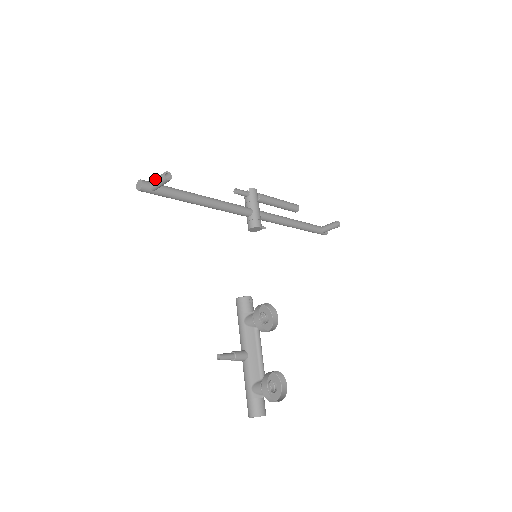
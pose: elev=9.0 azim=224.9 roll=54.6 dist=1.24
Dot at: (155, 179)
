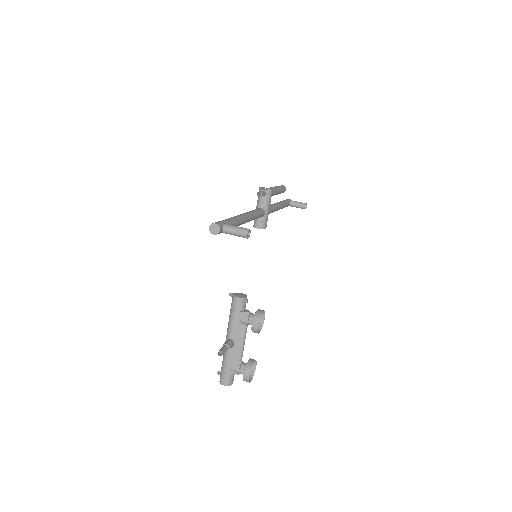
Dot at: (233, 230)
